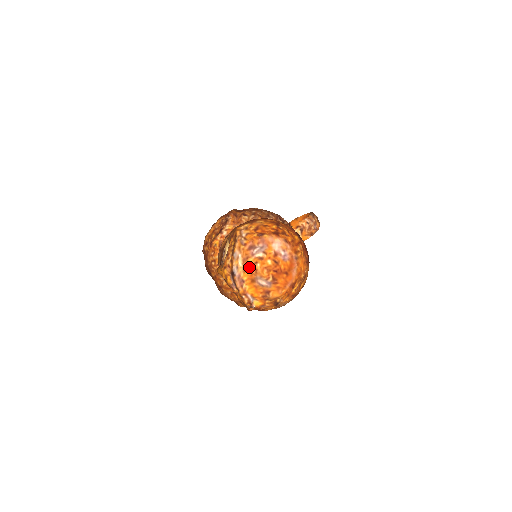
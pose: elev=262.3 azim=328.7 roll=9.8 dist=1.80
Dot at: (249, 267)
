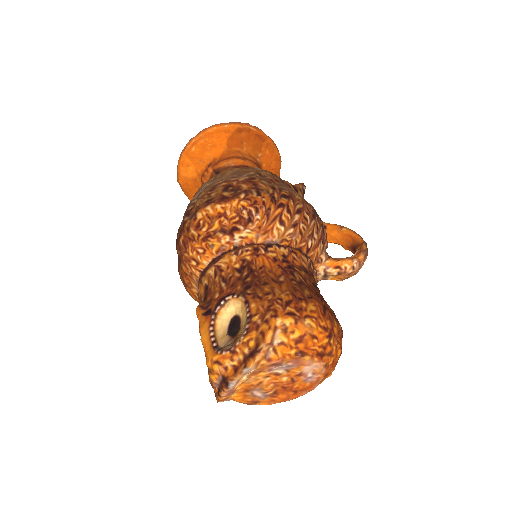
Dot at: (254, 379)
